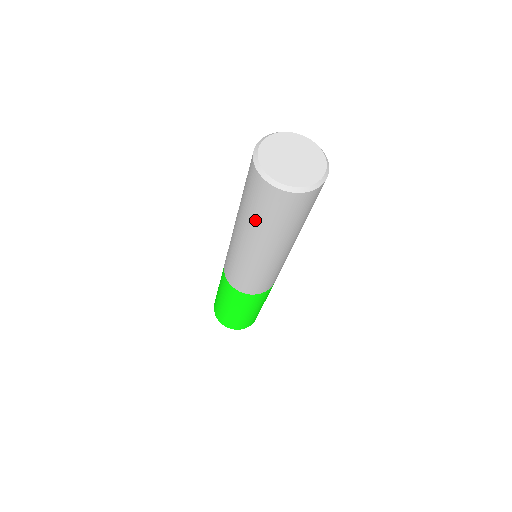
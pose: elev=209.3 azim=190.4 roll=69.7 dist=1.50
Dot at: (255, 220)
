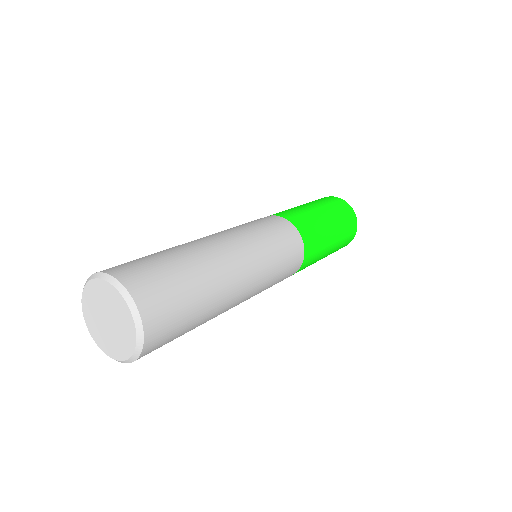
Dot at: occluded
